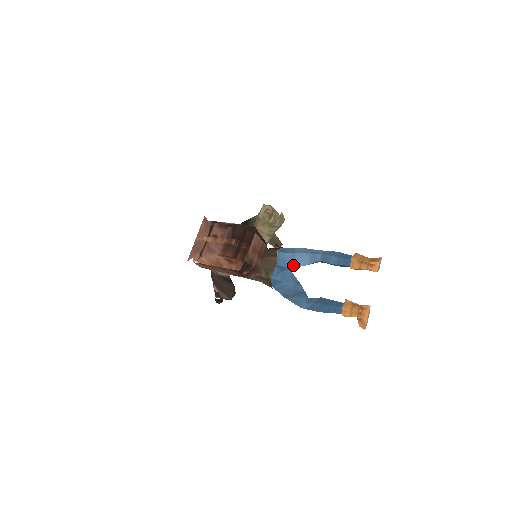
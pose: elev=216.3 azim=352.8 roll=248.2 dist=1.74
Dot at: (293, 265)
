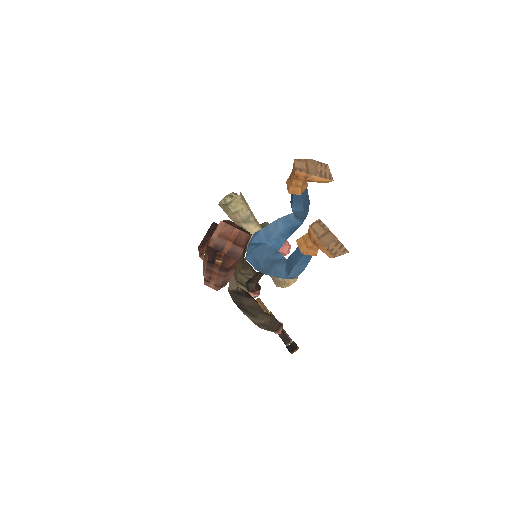
Dot at: (268, 237)
